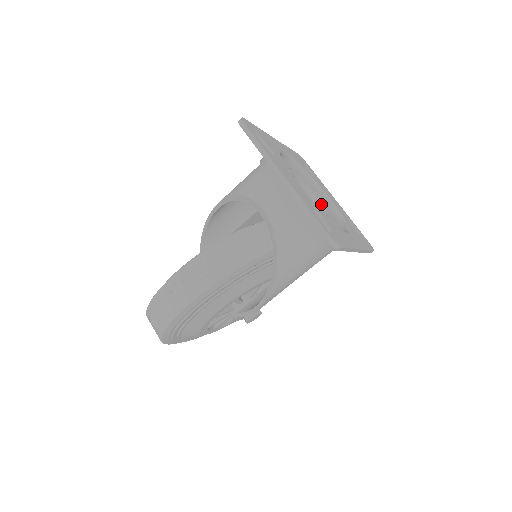
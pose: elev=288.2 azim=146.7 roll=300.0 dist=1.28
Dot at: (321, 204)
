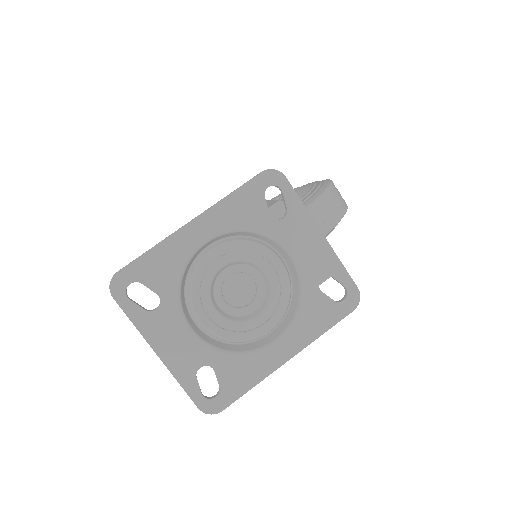
Dot at: (268, 281)
